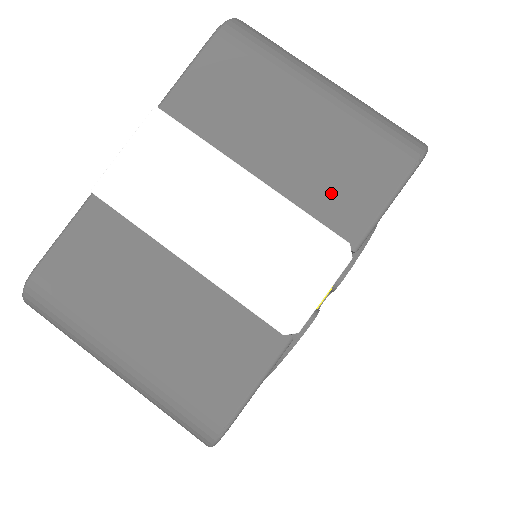
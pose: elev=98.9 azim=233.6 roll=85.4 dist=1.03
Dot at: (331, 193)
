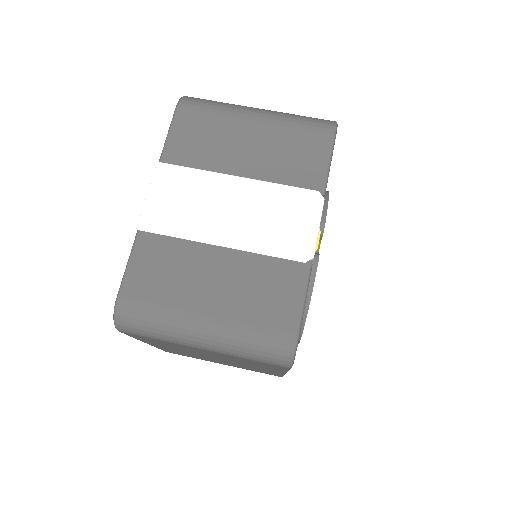
Dot at: (292, 167)
